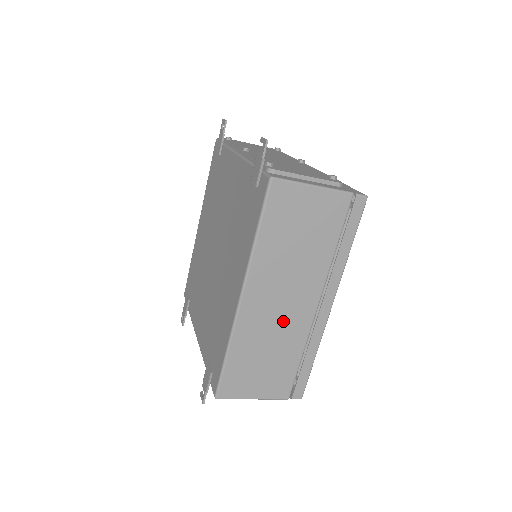
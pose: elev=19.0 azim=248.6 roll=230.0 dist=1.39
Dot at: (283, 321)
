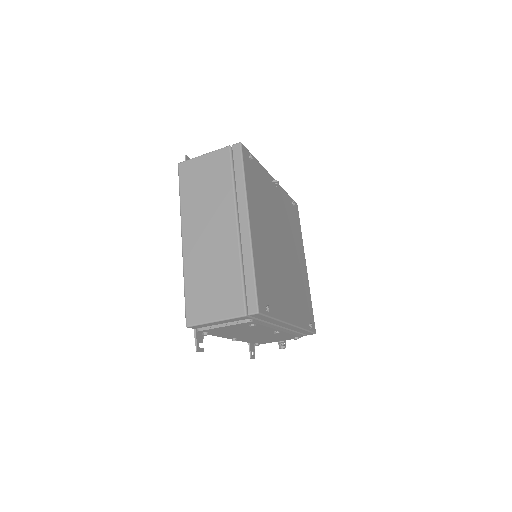
Dot at: (215, 246)
